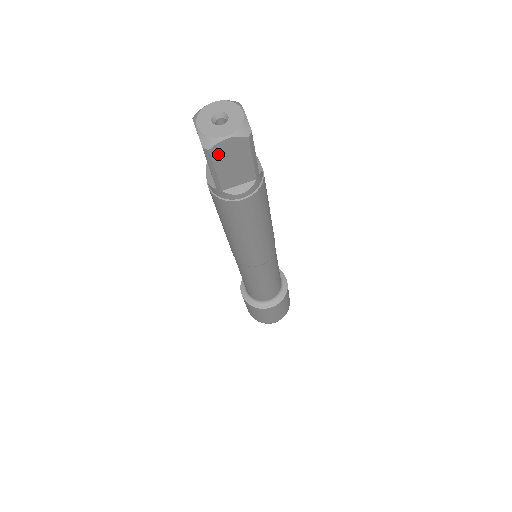
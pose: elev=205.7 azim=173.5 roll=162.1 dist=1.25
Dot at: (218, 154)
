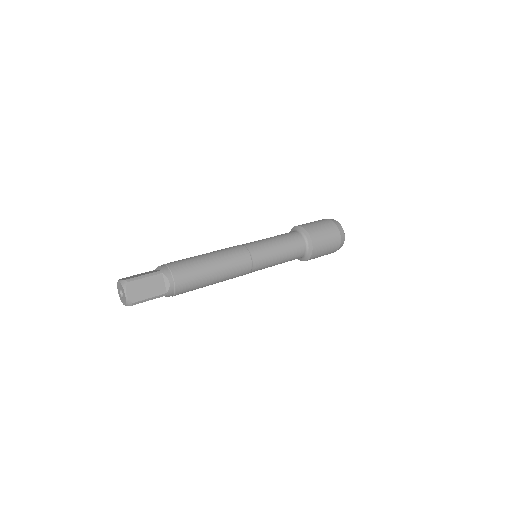
Dot at: occluded
